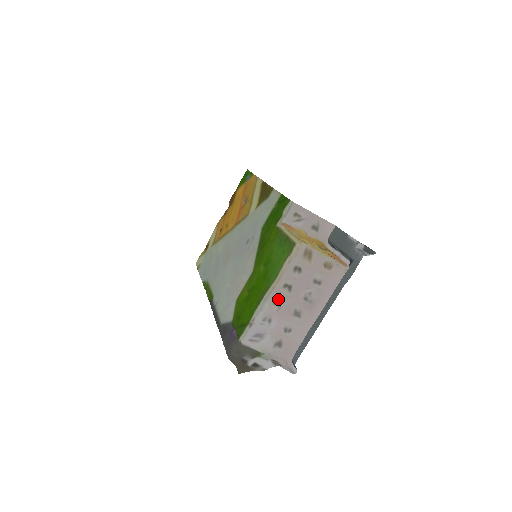
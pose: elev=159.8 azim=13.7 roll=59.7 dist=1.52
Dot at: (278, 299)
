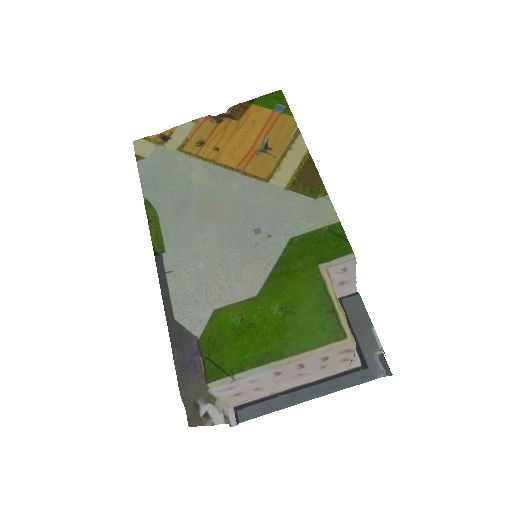
Dot at: (282, 371)
